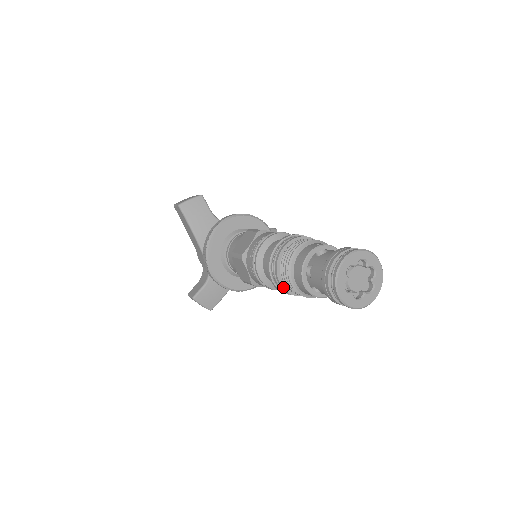
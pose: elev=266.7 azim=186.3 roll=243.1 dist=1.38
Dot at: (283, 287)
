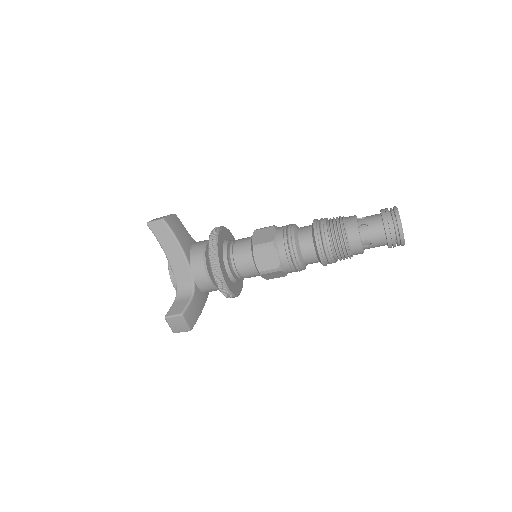
Dot at: (332, 251)
